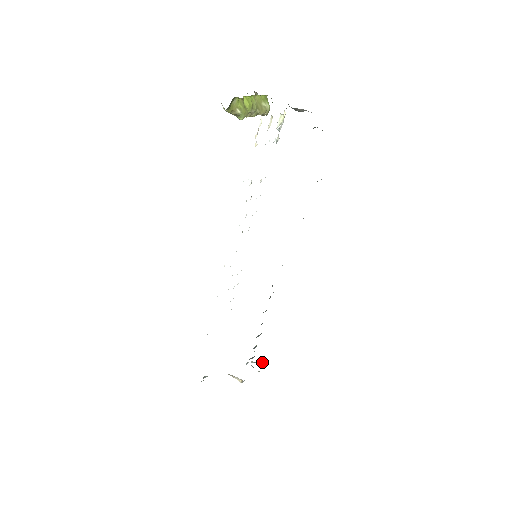
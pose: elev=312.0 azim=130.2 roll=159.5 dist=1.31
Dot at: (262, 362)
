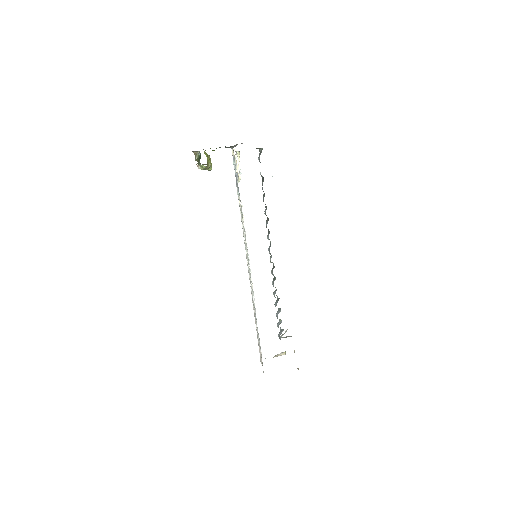
Dot at: occluded
